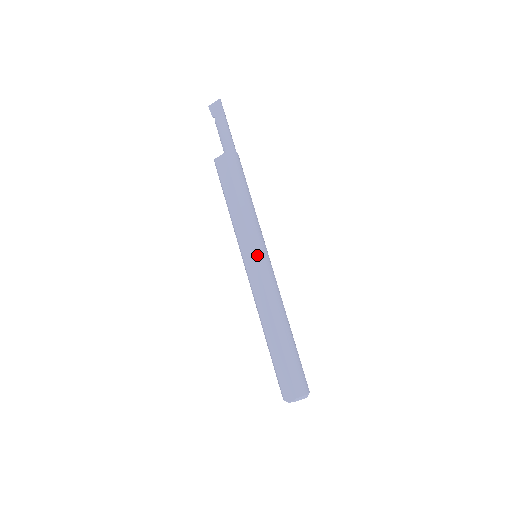
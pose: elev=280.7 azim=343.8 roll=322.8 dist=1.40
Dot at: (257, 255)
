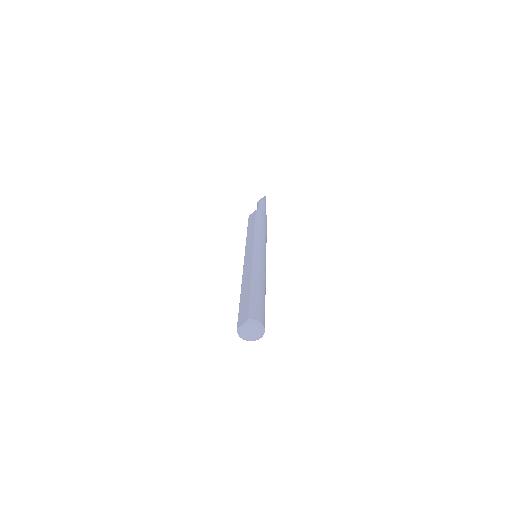
Dot at: (255, 247)
